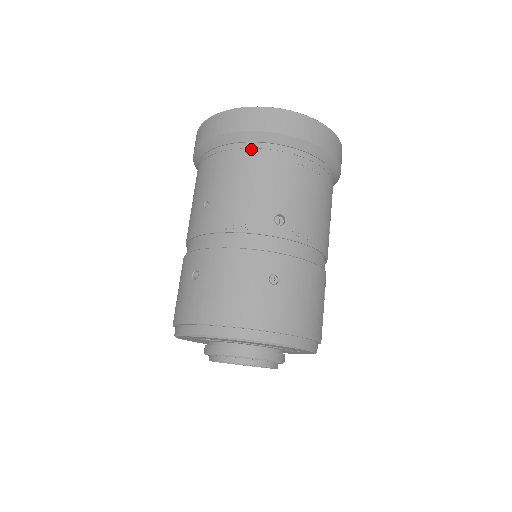
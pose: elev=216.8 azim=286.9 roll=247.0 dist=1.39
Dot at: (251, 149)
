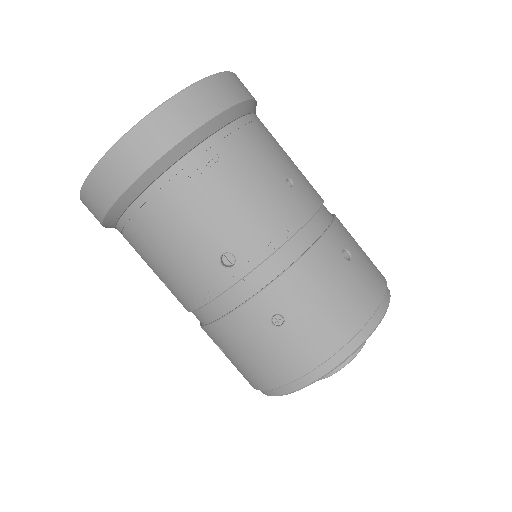
Dot at: (135, 215)
